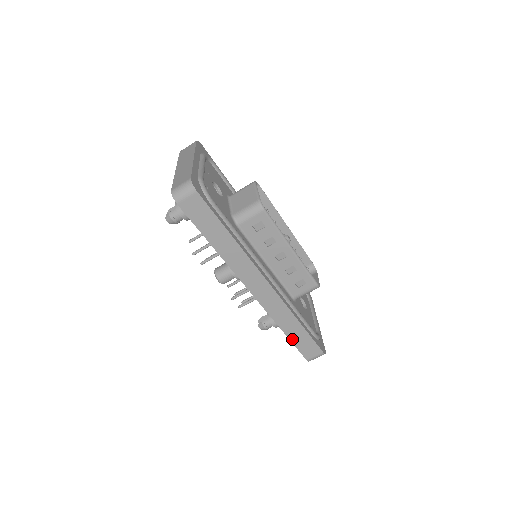
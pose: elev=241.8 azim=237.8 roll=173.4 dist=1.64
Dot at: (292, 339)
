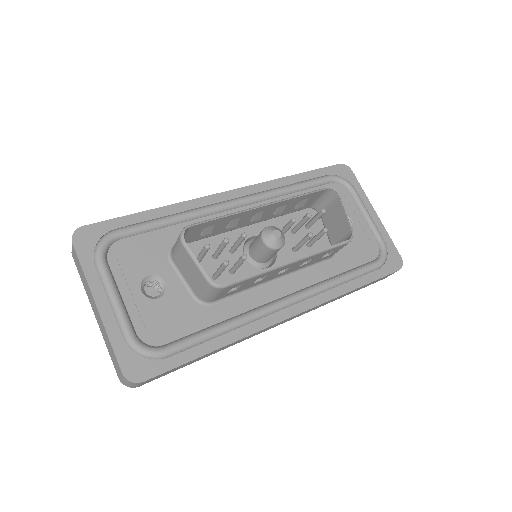
Dot at: occluded
